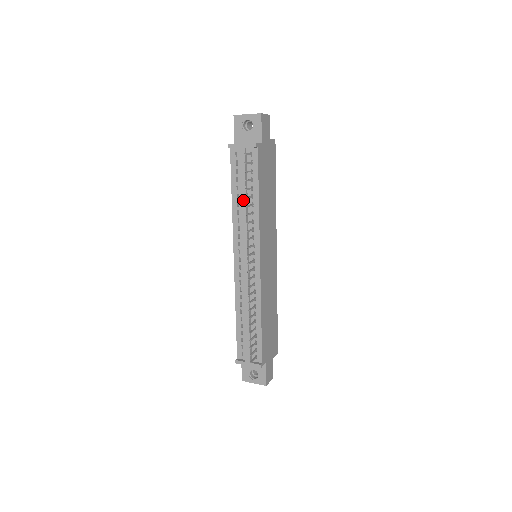
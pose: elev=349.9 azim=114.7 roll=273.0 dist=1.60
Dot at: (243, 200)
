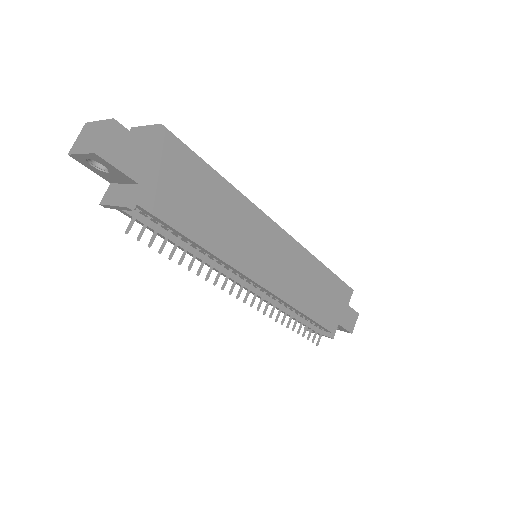
Dot at: (182, 249)
